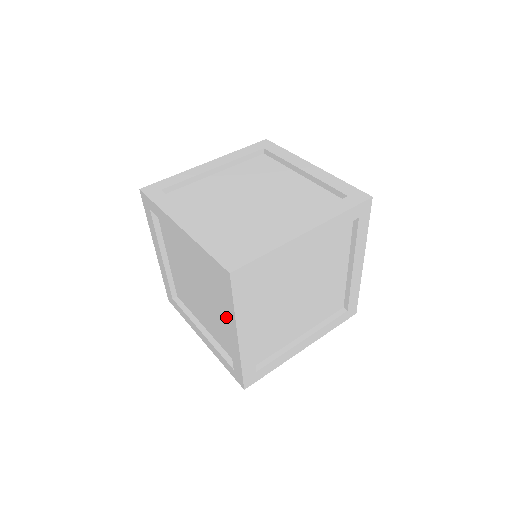
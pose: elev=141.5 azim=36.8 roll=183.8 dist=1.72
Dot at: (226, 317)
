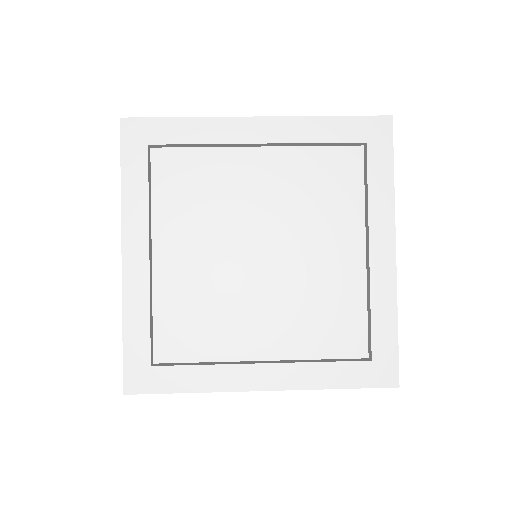
Dot at: (369, 224)
